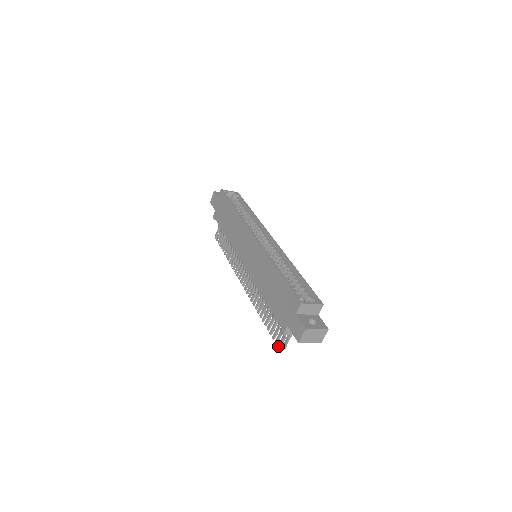
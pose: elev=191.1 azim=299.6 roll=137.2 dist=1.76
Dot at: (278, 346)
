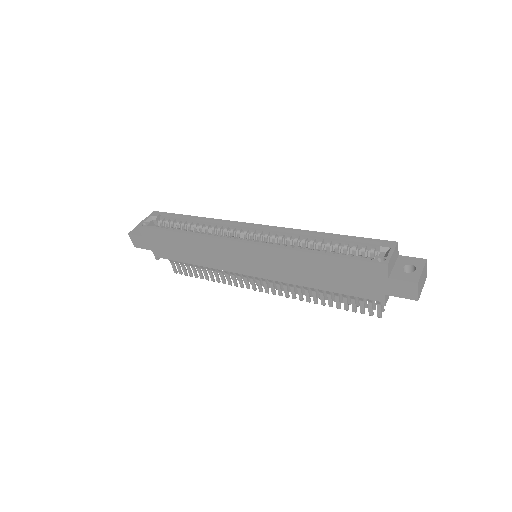
Dot at: (379, 316)
